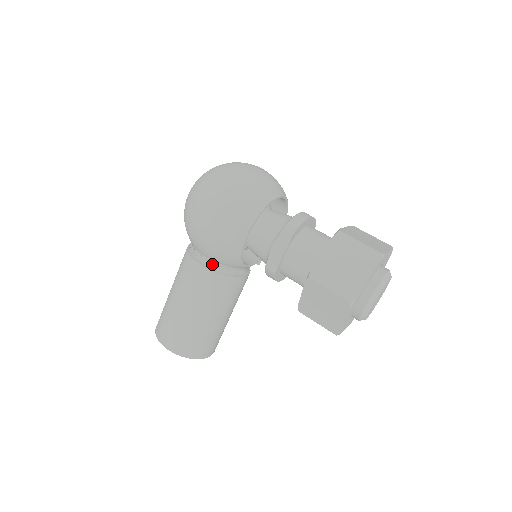
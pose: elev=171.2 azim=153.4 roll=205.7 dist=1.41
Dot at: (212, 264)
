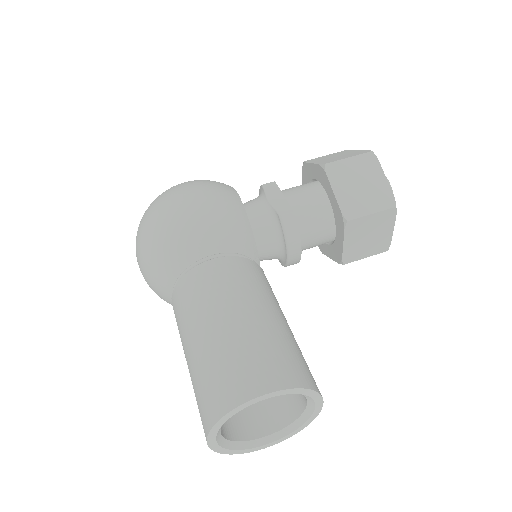
Dot at: (225, 253)
